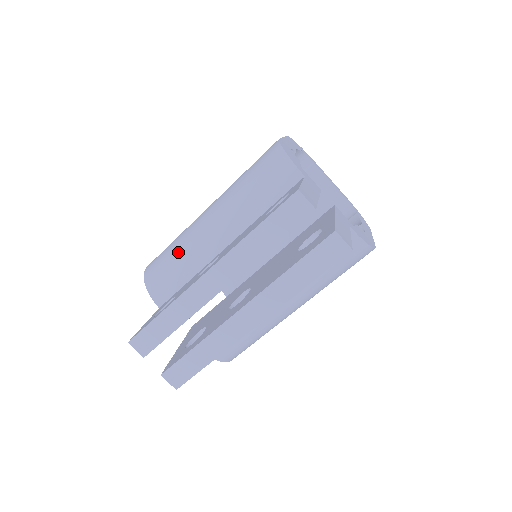
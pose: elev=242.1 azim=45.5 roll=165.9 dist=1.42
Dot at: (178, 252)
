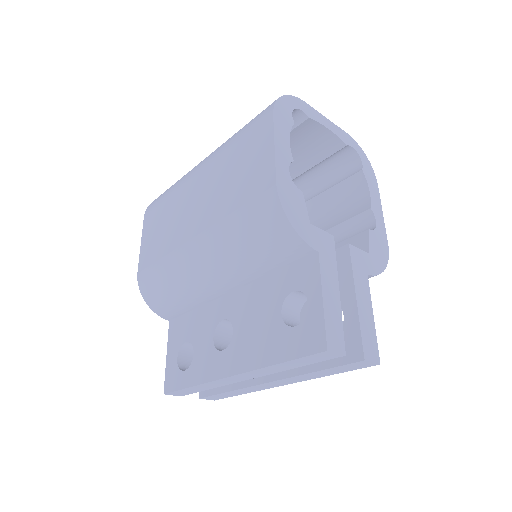
Dot at: (175, 287)
